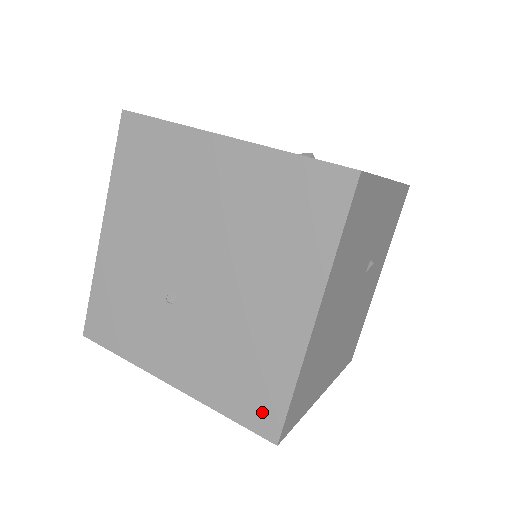
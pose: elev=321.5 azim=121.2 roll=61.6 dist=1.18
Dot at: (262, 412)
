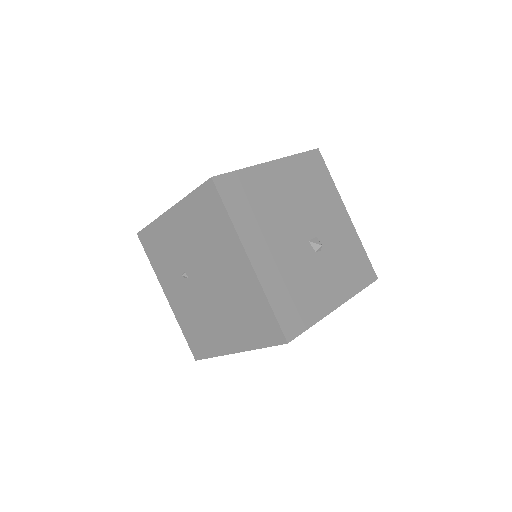
Dot at: (197, 348)
